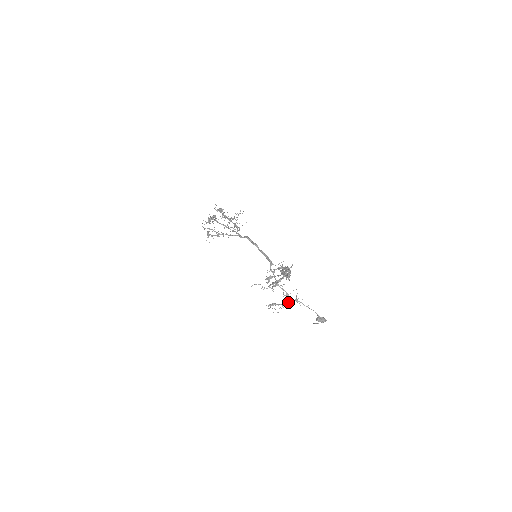
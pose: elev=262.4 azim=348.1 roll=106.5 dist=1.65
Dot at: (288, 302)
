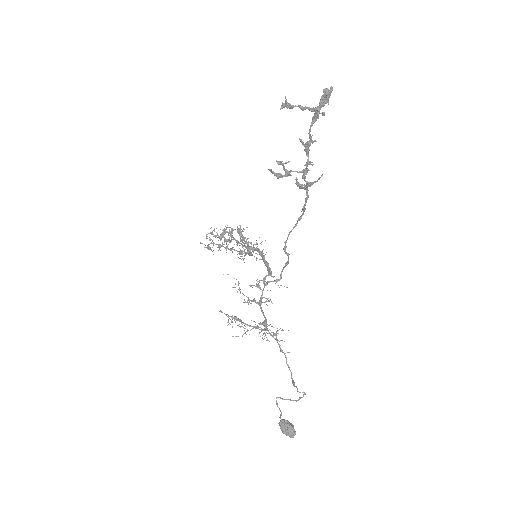
Dot at: (260, 329)
